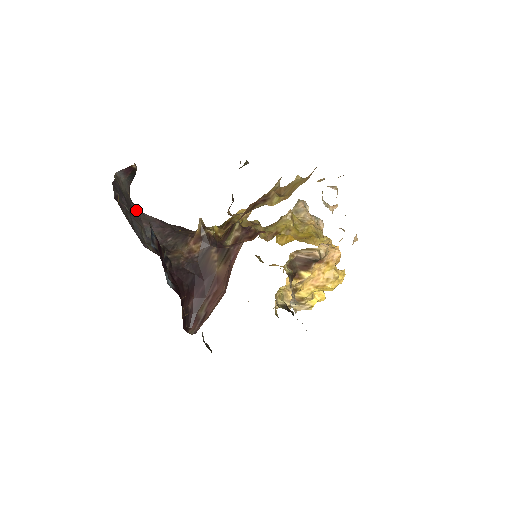
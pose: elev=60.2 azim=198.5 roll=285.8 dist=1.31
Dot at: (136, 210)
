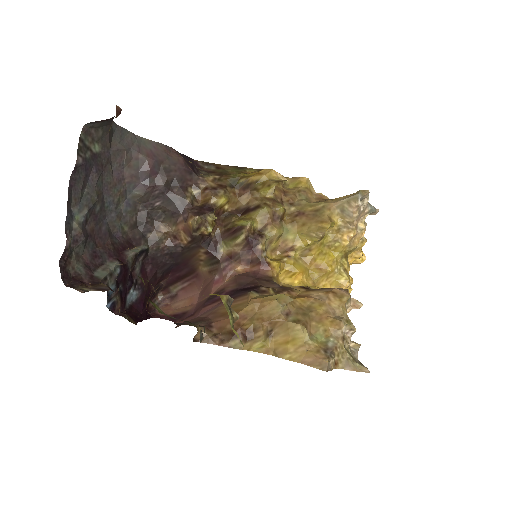
Dot at: (118, 156)
